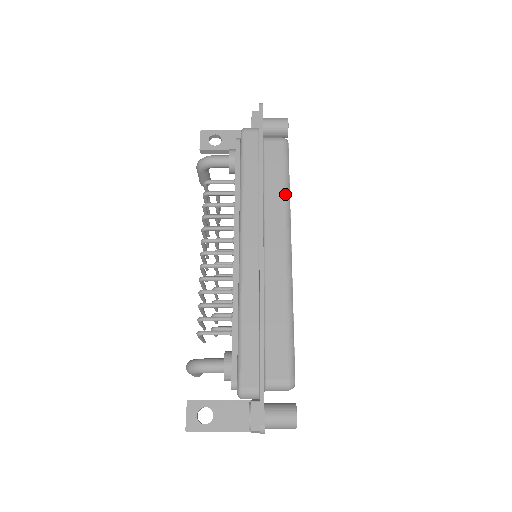
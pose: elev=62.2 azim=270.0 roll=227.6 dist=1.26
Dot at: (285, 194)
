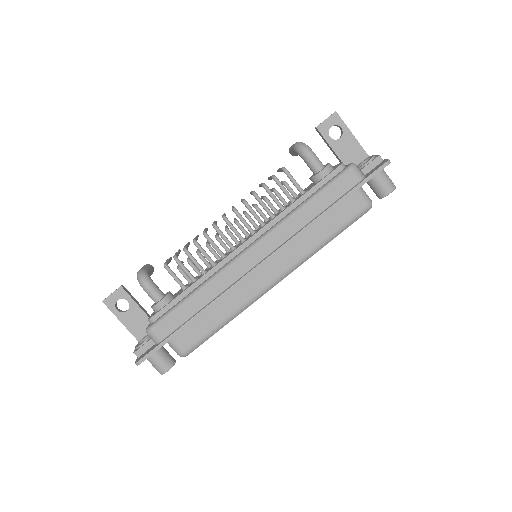
Dot at: (320, 245)
